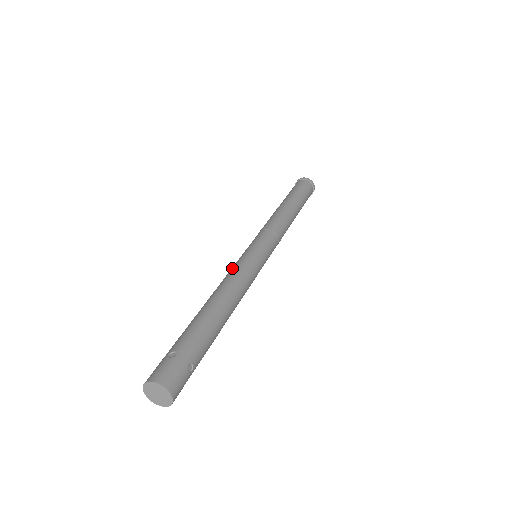
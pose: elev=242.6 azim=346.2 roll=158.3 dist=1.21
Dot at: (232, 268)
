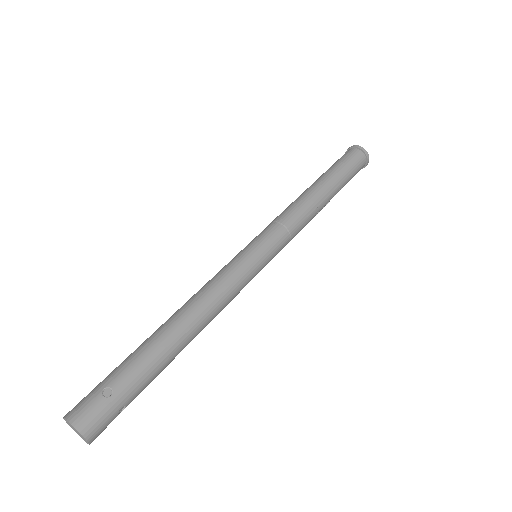
Dot at: occluded
